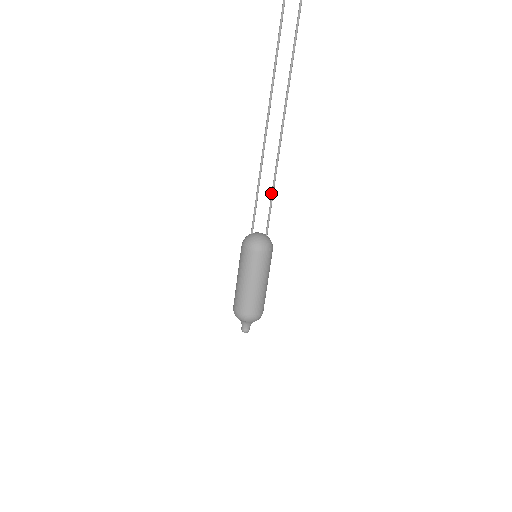
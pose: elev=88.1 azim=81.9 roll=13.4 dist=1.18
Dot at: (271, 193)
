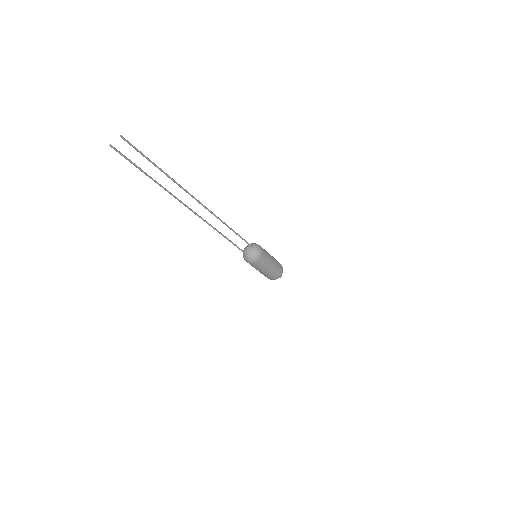
Dot at: occluded
